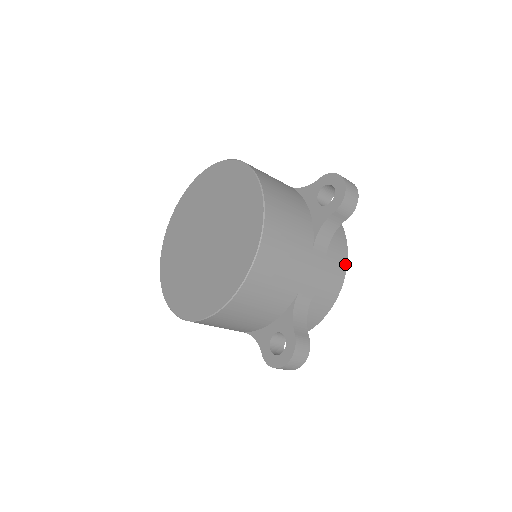
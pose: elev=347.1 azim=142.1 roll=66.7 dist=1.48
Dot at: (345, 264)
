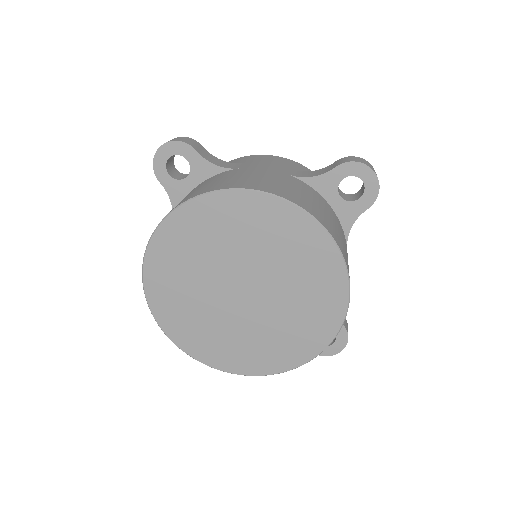
Dot at: occluded
